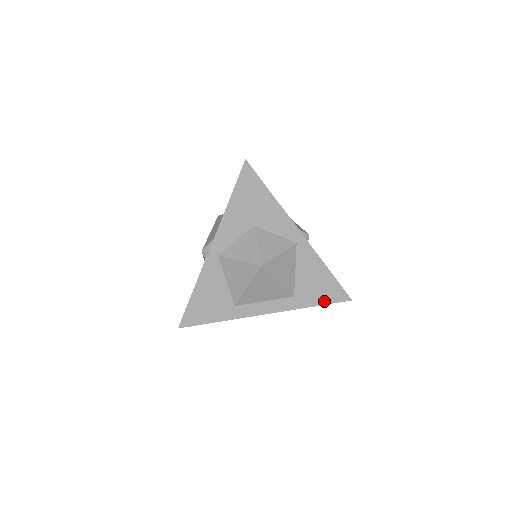
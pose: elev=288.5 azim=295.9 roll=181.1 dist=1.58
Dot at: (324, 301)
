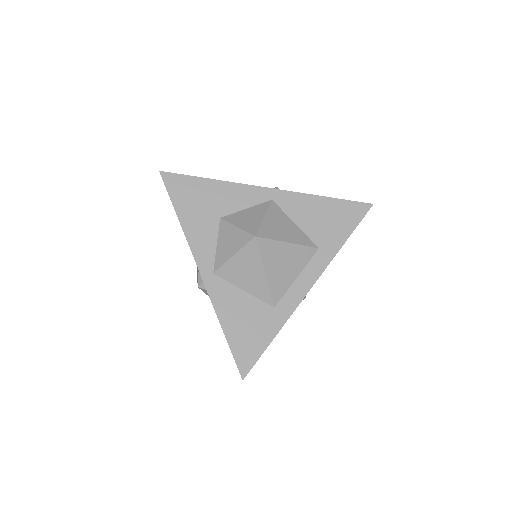
Dot at: (350, 228)
